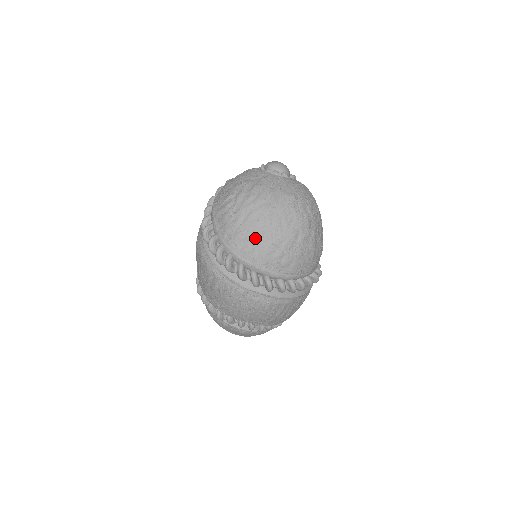
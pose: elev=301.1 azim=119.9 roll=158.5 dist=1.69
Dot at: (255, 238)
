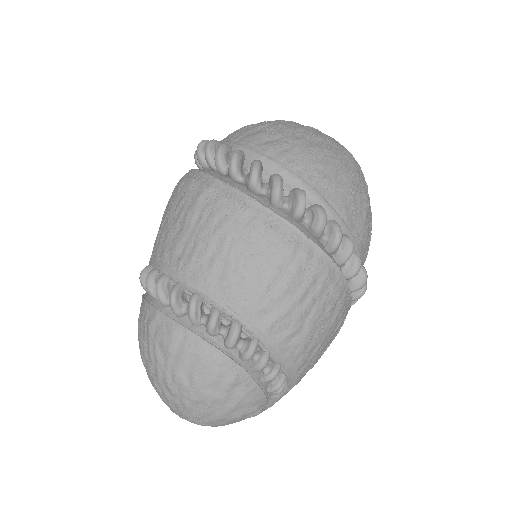
Dot at: (287, 137)
